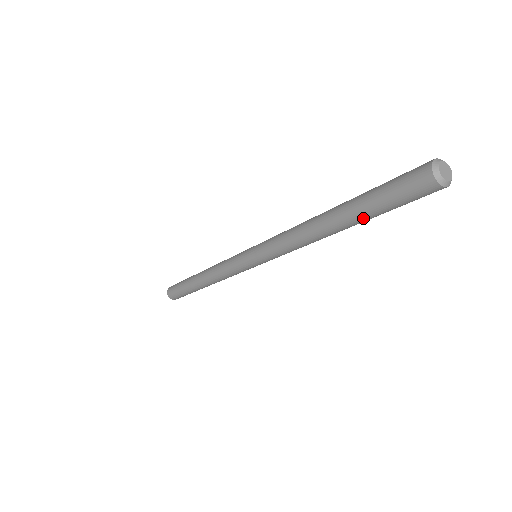
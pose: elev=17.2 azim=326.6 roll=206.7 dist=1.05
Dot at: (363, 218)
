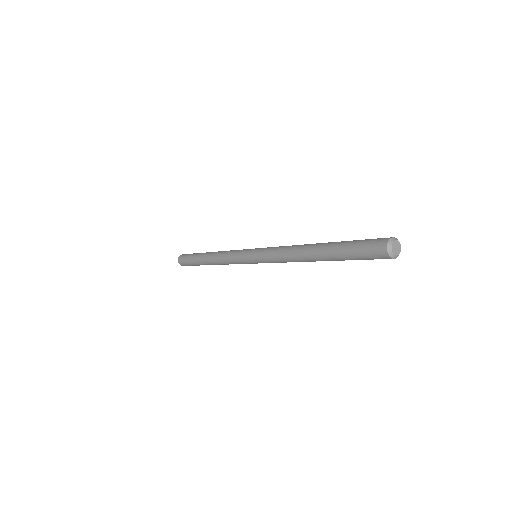
Dot at: occluded
